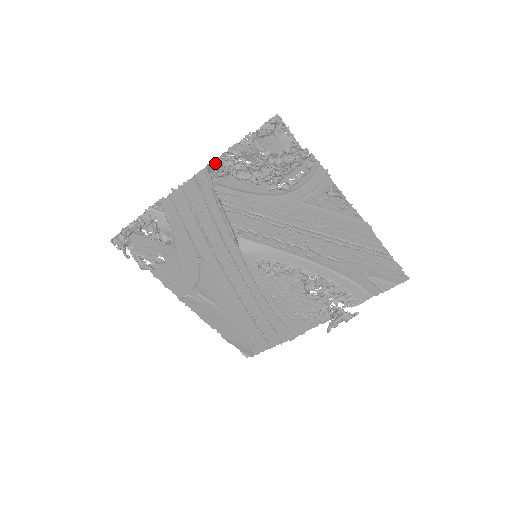
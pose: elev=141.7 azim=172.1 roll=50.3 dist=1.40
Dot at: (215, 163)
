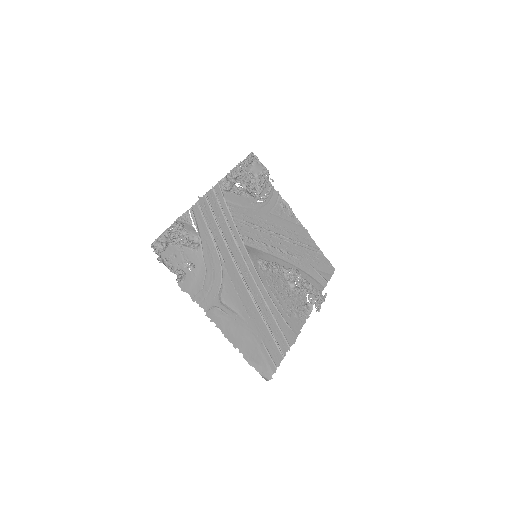
Dot at: (224, 179)
